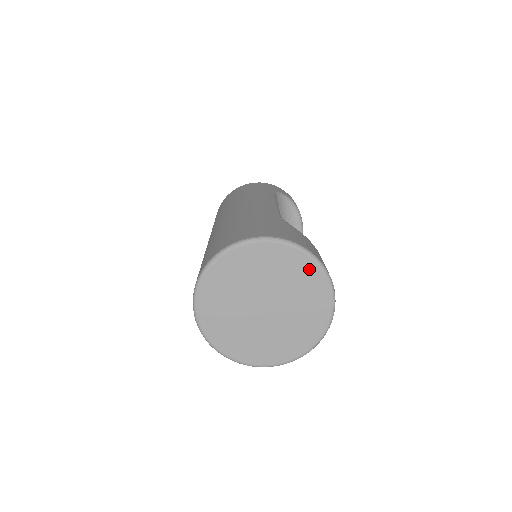
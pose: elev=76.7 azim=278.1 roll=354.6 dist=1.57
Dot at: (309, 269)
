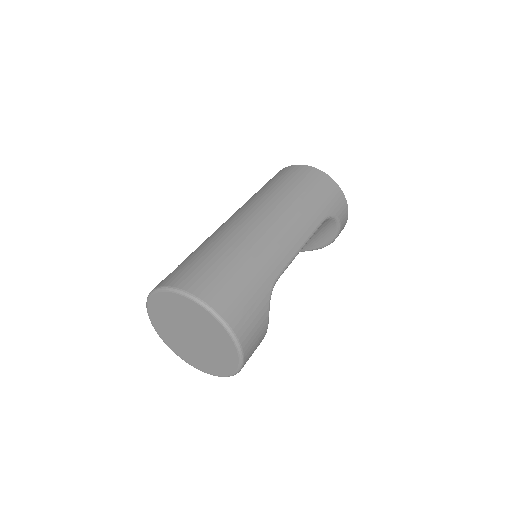
Dot at: (232, 355)
